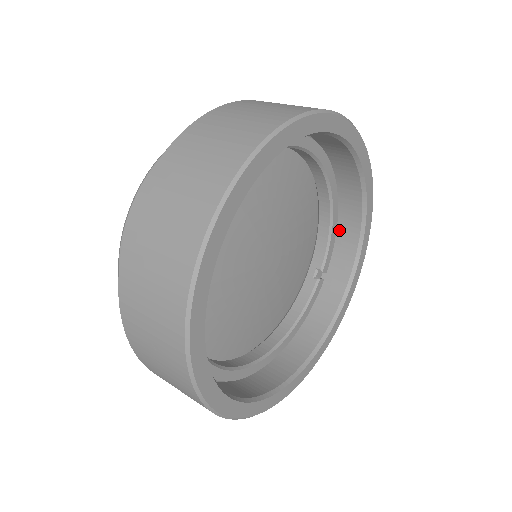
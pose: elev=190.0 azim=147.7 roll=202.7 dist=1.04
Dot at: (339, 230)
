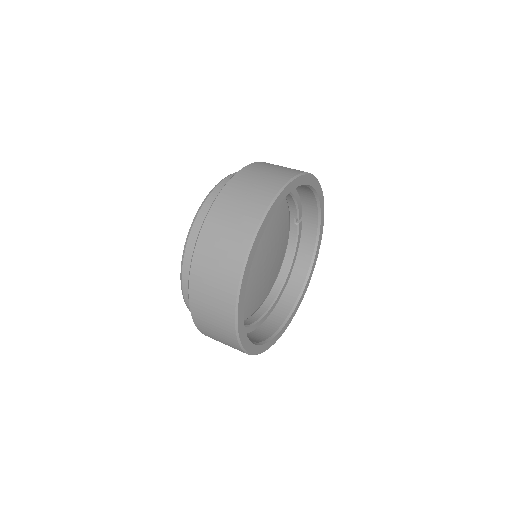
Dot at: (301, 194)
